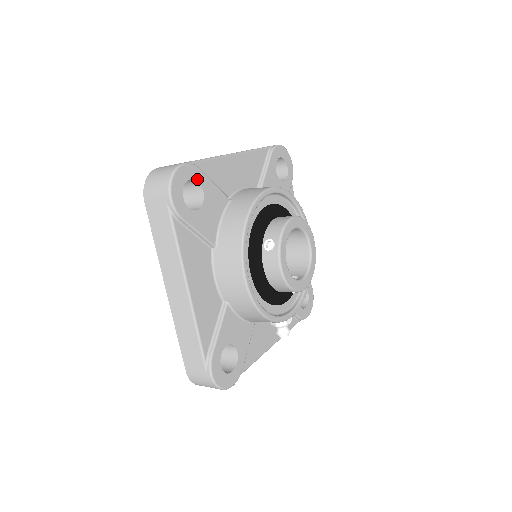
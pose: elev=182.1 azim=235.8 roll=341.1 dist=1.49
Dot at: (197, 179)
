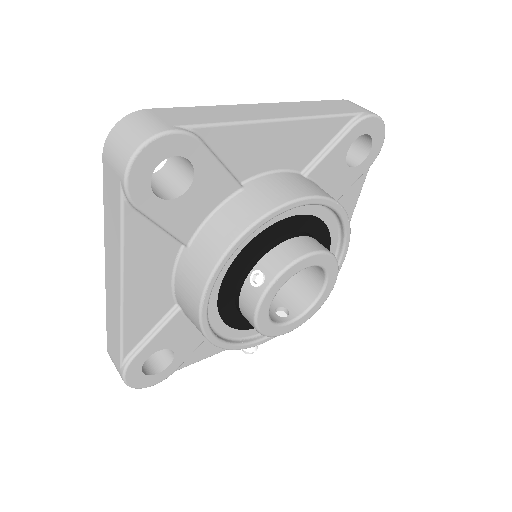
Dot at: (189, 156)
